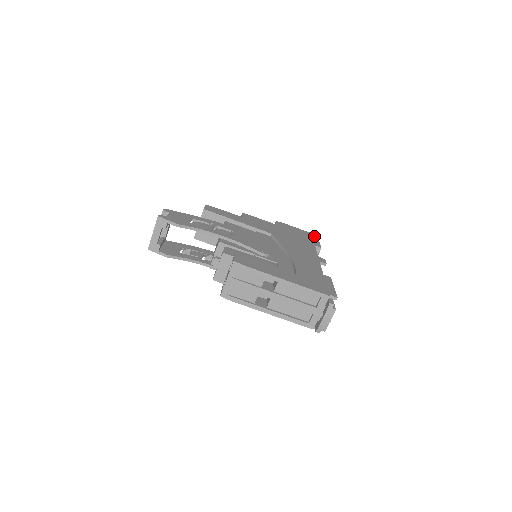
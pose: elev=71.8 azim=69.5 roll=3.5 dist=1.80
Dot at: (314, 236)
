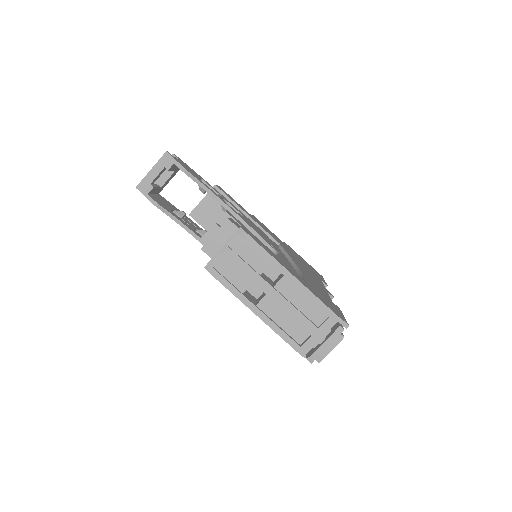
Dot at: (320, 275)
